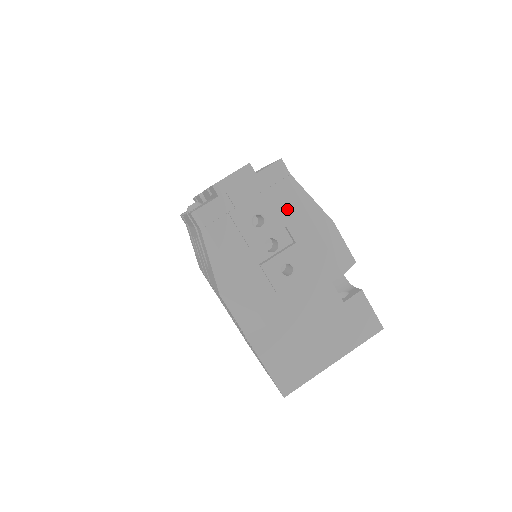
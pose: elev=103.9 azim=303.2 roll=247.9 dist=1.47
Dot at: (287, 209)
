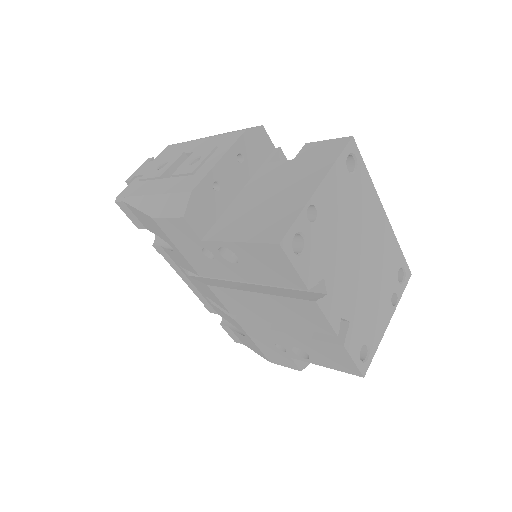
Dot at: (183, 150)
